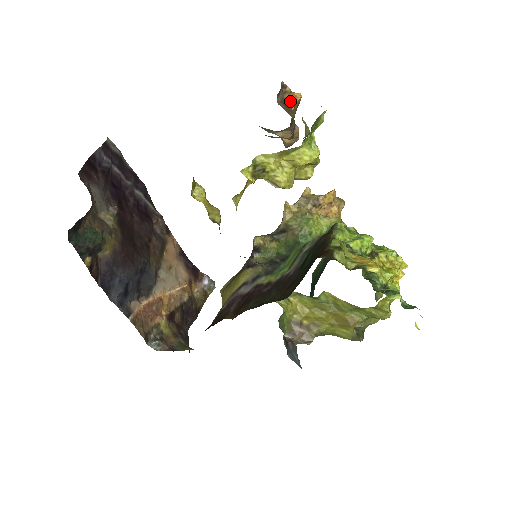
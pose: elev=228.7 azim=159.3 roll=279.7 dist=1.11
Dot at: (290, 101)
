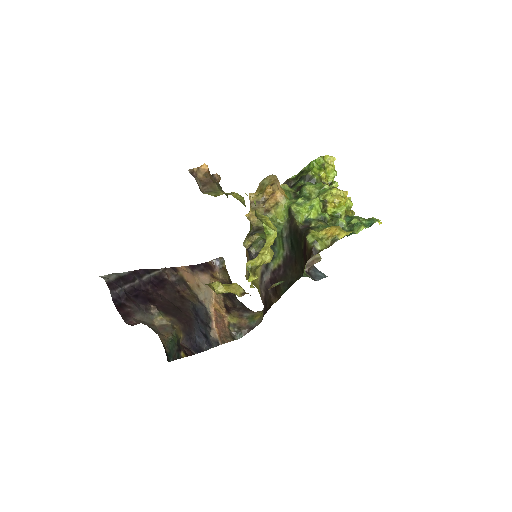
Dot at: (204, 176)
